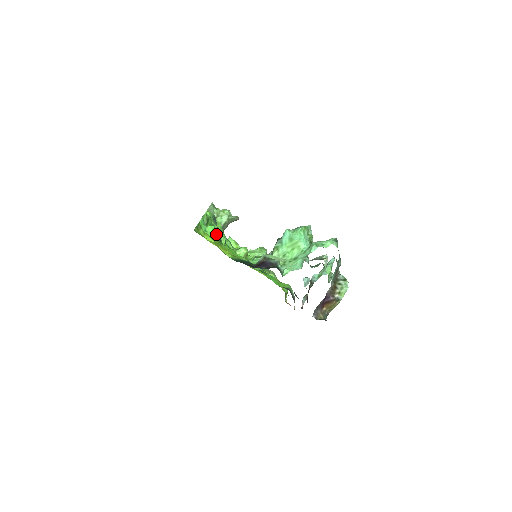
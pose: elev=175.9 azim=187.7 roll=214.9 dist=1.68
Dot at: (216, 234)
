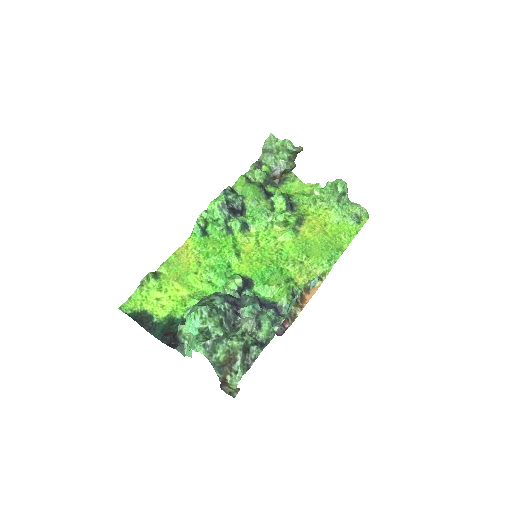
Dot at: (218, 232)
